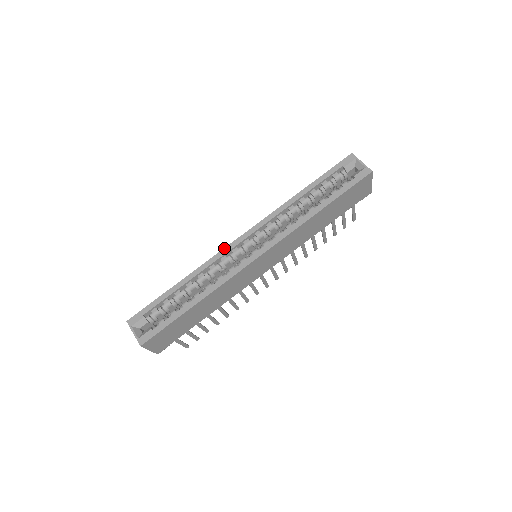
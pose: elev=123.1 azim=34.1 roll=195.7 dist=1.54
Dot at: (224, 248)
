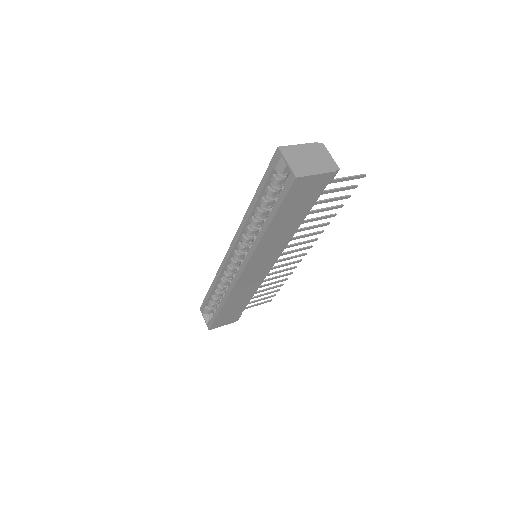
Dot at: (223, 259)
